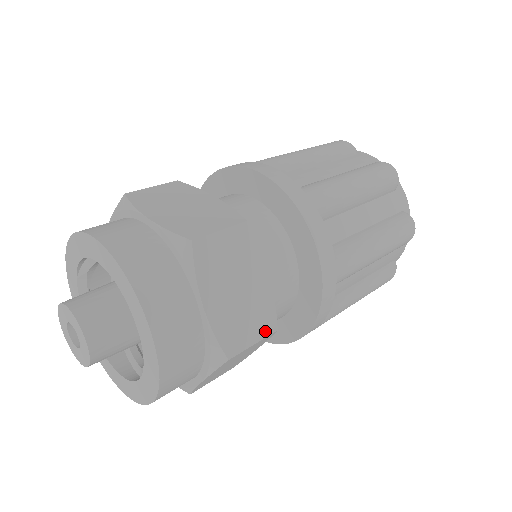
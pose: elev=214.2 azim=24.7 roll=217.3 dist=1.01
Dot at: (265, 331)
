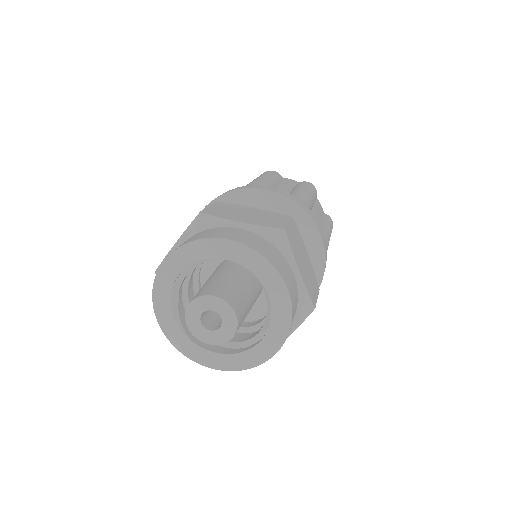
Dot at: (317, 290)
